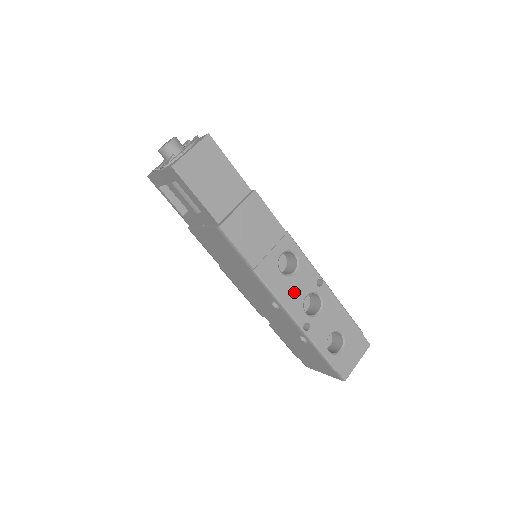
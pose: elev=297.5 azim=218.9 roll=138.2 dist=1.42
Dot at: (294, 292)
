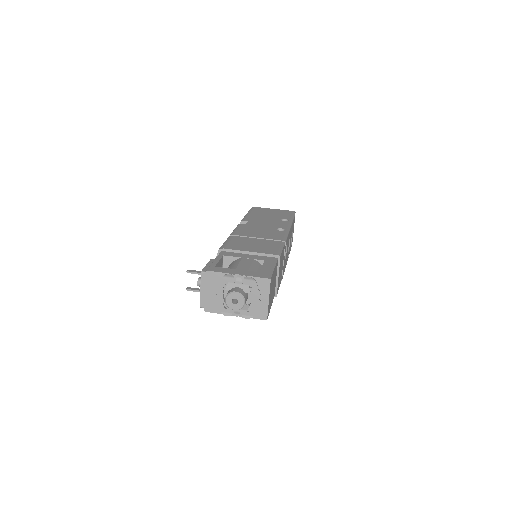
Dot at: occluded
